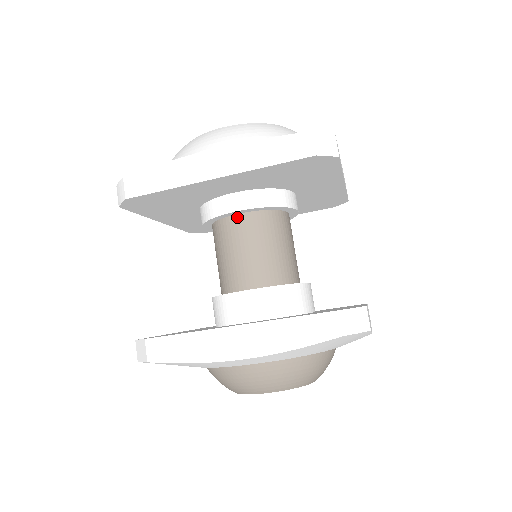
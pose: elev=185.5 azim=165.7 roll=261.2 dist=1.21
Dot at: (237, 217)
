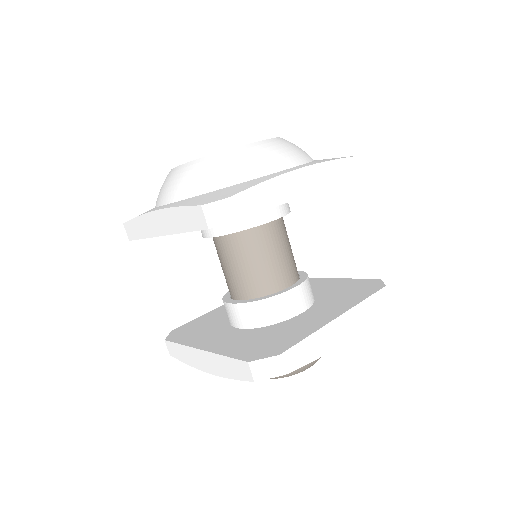
Dot at: (217, 238)
